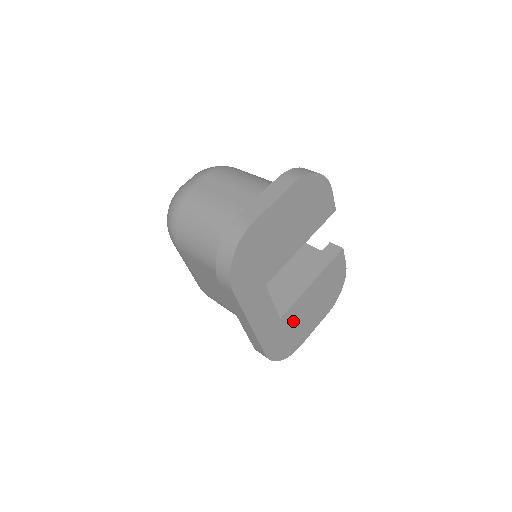
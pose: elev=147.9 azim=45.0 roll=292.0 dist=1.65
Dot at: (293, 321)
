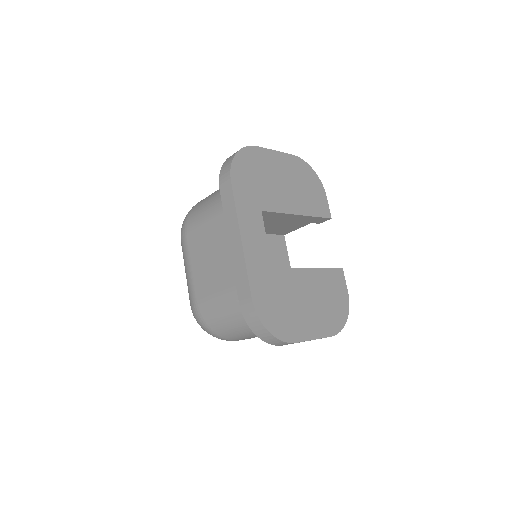
Dot at: (287, 292)
